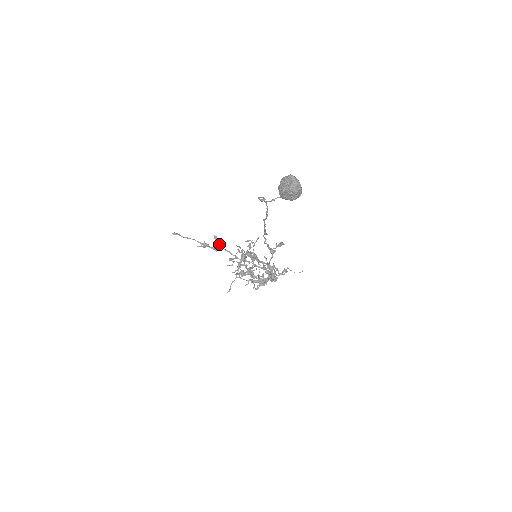
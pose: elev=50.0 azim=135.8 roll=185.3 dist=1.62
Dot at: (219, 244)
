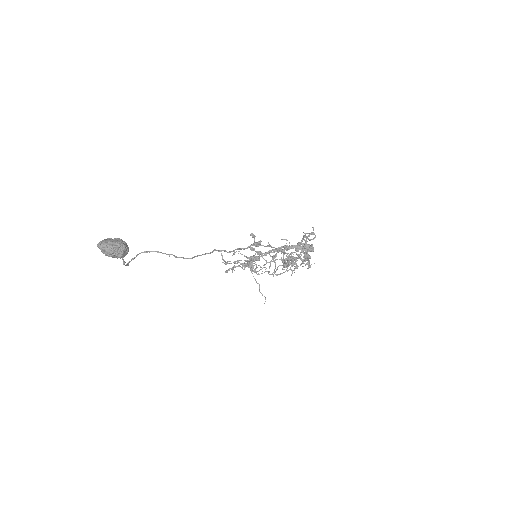
Dot at: (257, 253)
